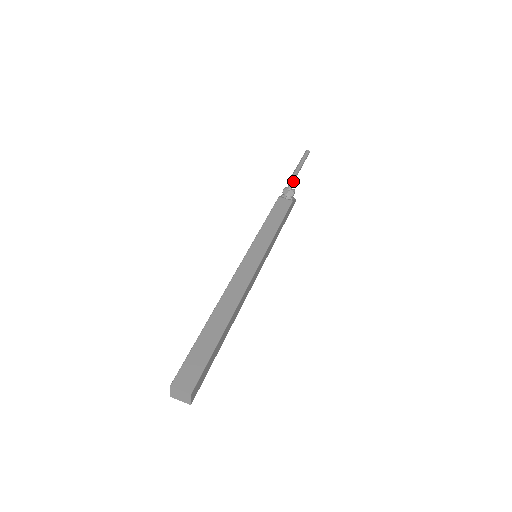
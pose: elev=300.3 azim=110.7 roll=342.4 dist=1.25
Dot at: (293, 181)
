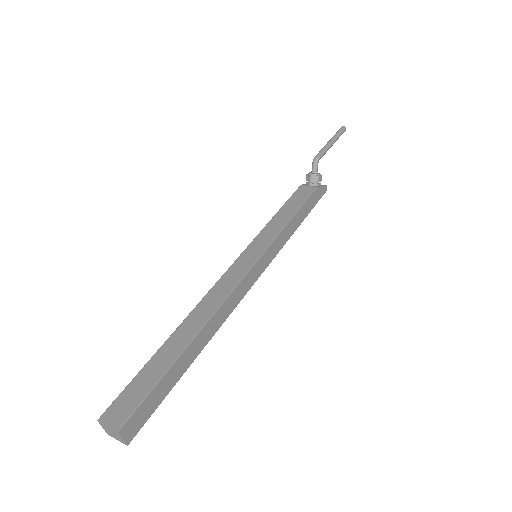
Dot at: (316, 163)
